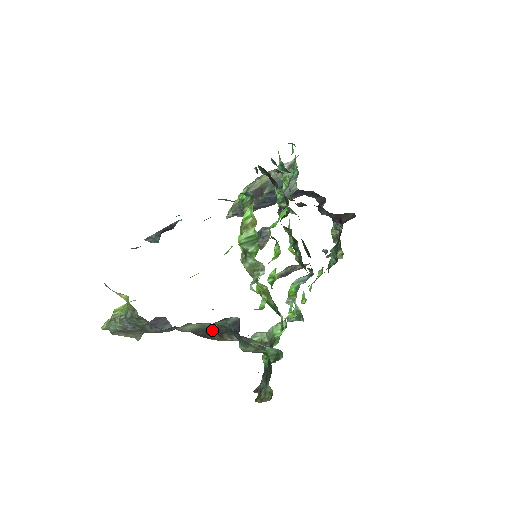
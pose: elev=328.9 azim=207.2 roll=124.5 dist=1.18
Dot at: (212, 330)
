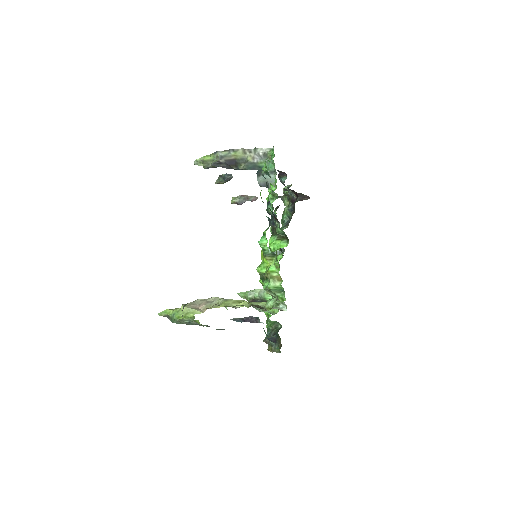
Dot at: occluded
